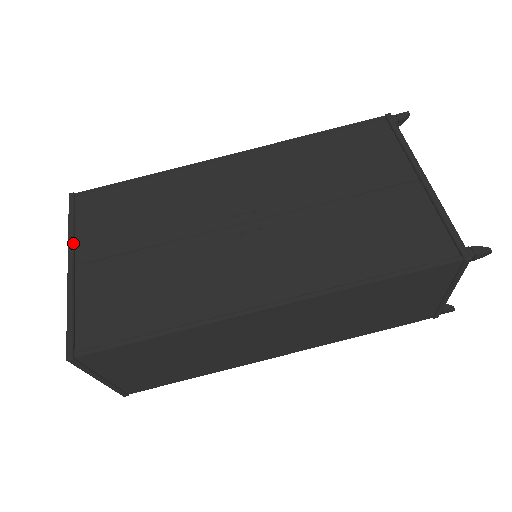
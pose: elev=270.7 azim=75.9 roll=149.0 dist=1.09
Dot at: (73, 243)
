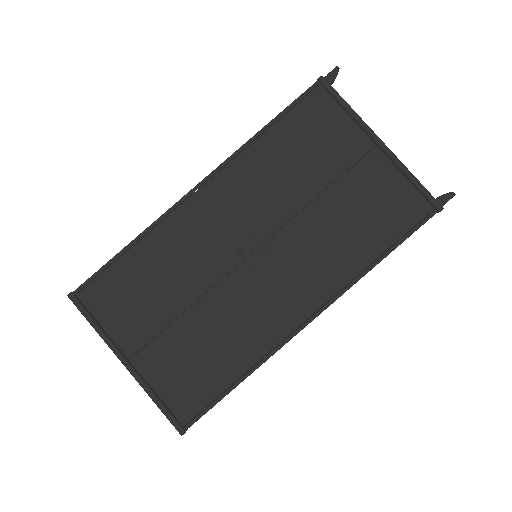
Dot at: (111, 341)
